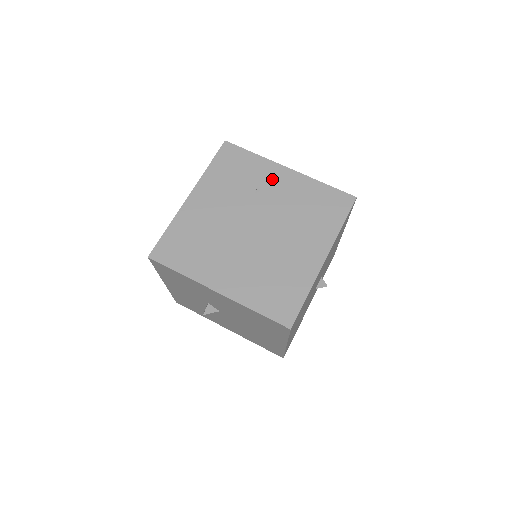
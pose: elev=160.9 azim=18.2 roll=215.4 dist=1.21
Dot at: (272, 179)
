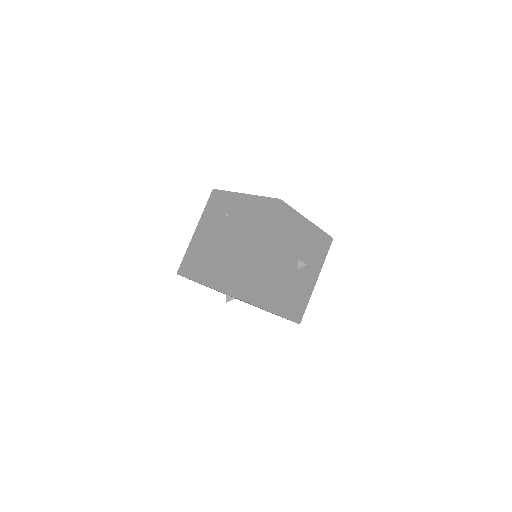
Dot at: (235, 205)
